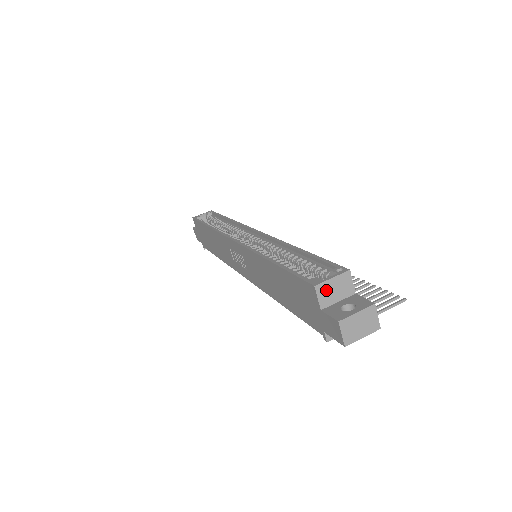
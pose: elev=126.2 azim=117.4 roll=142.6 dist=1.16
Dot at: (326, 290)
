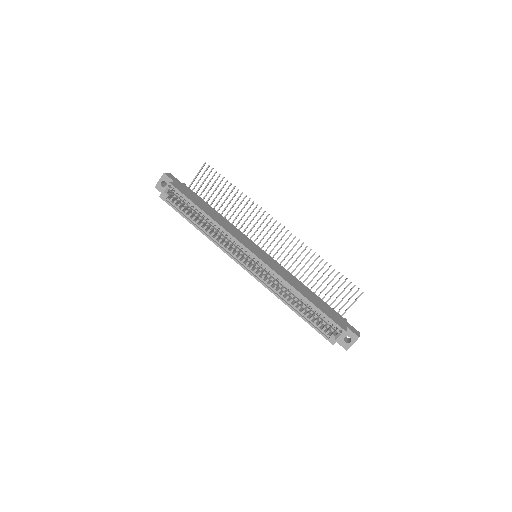
Dot at: (337, 340)
